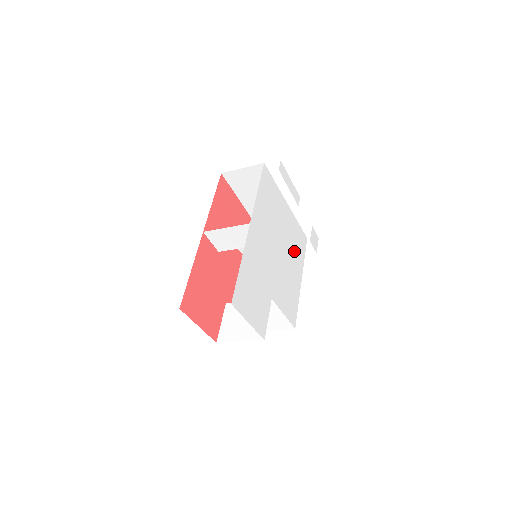
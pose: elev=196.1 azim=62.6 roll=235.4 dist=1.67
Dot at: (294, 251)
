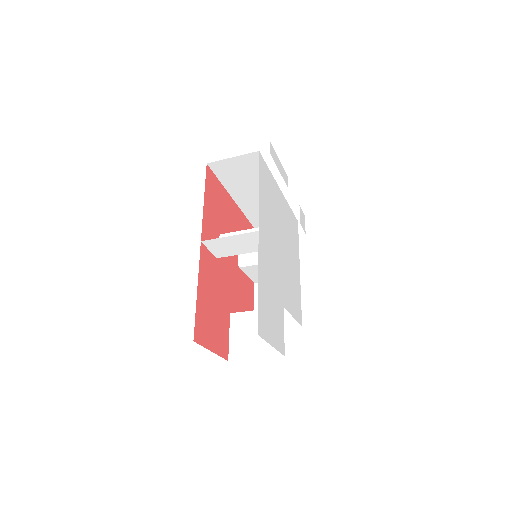
Dot at: (291, 242)
